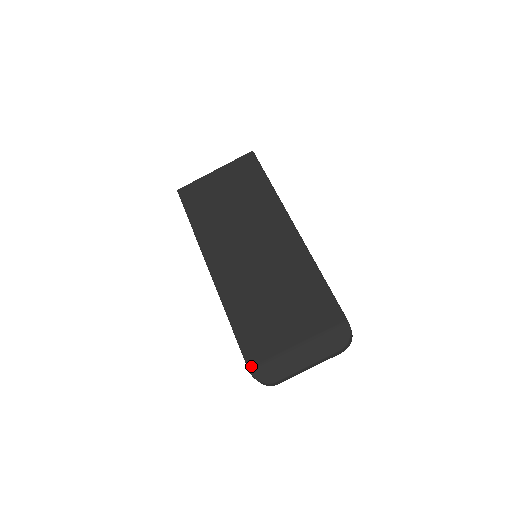
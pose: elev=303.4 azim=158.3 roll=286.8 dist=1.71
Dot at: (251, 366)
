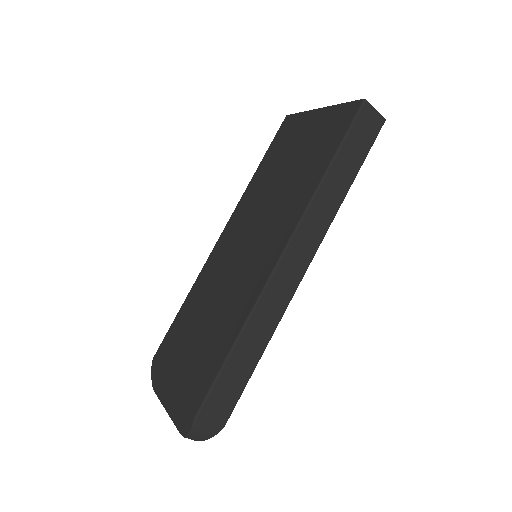
Dot at: (154, 358)
